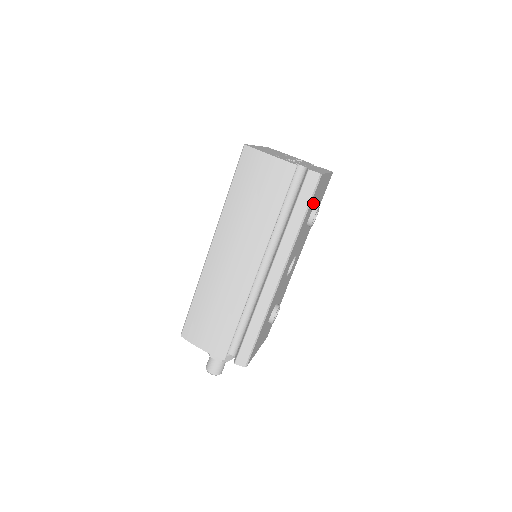
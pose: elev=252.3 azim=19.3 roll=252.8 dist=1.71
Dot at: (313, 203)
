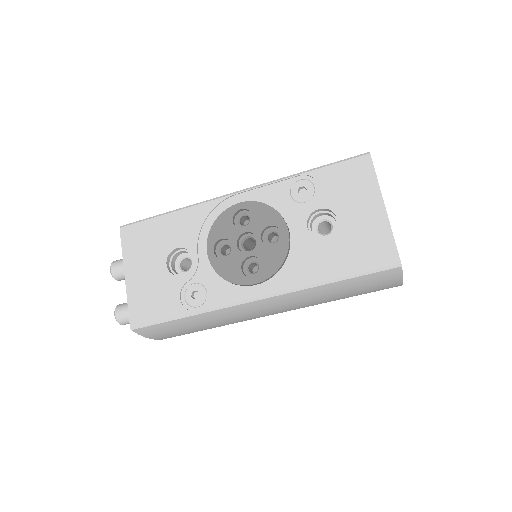
Dot at: occluded
